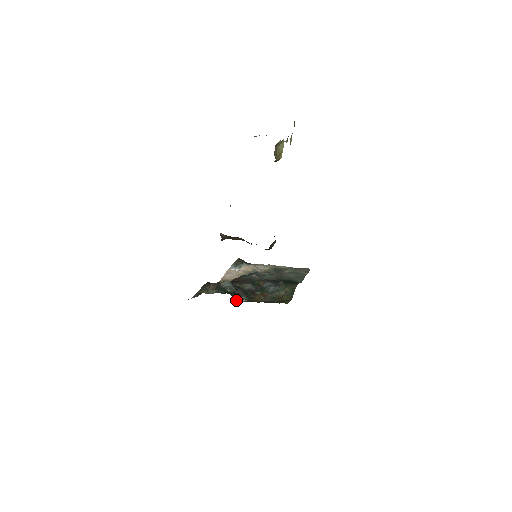
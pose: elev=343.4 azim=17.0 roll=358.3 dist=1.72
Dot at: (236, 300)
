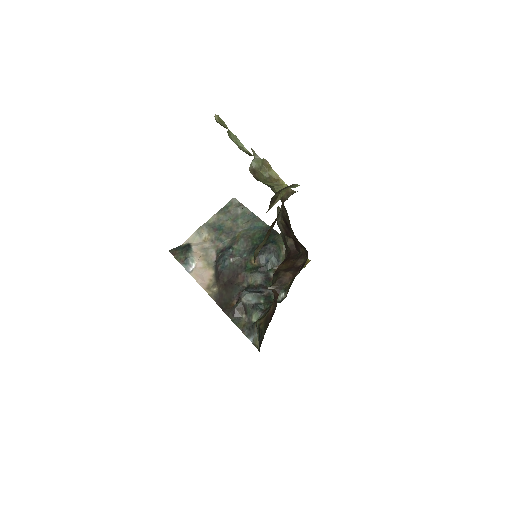
Dot at: (278, 301)
